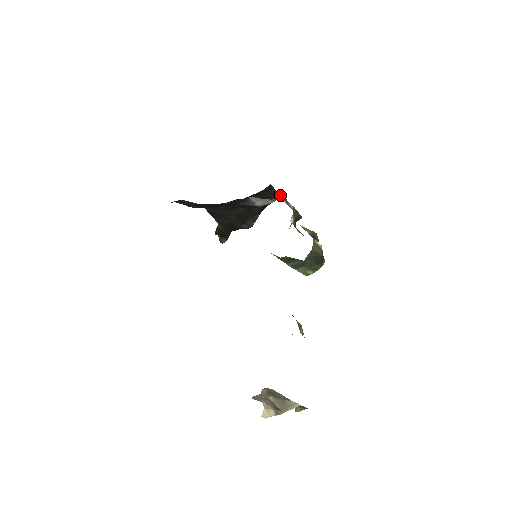
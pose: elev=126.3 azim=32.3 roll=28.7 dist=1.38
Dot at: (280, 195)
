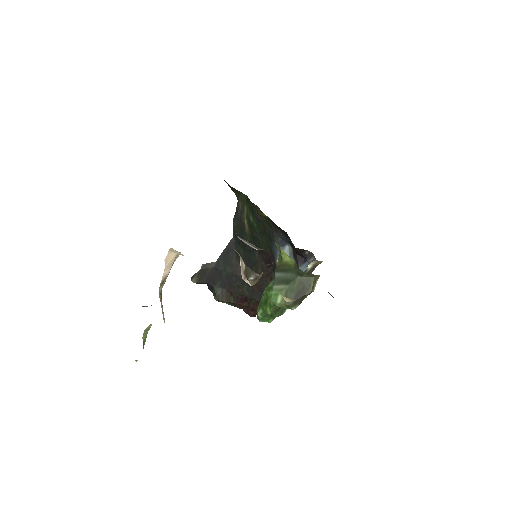
Dot at: (305, 266)
